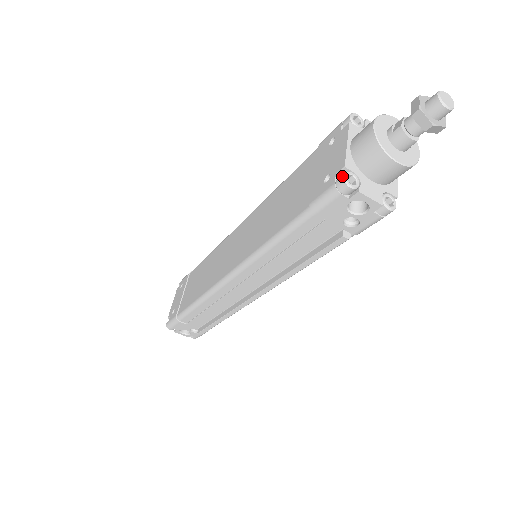
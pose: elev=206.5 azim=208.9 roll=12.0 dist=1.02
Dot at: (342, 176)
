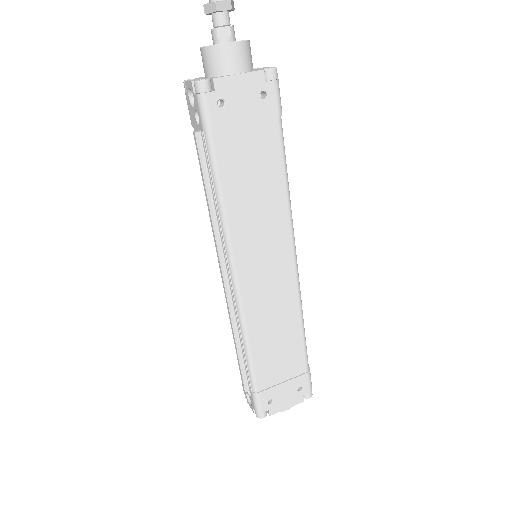
Dot at: occluded
